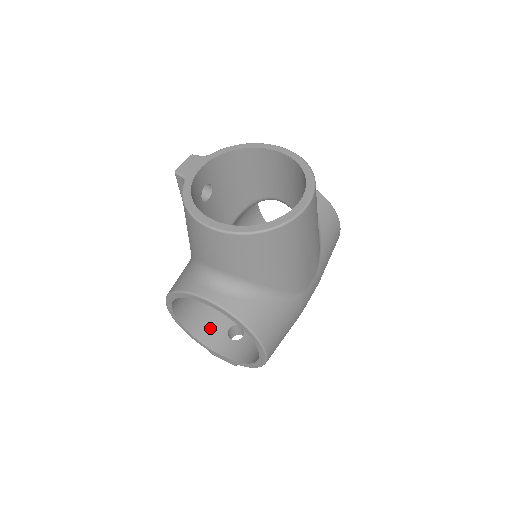
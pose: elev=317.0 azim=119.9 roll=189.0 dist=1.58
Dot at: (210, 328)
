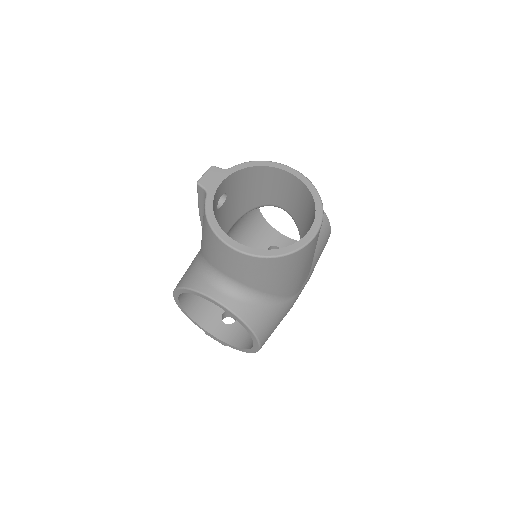
Dot at: (206, 312)
